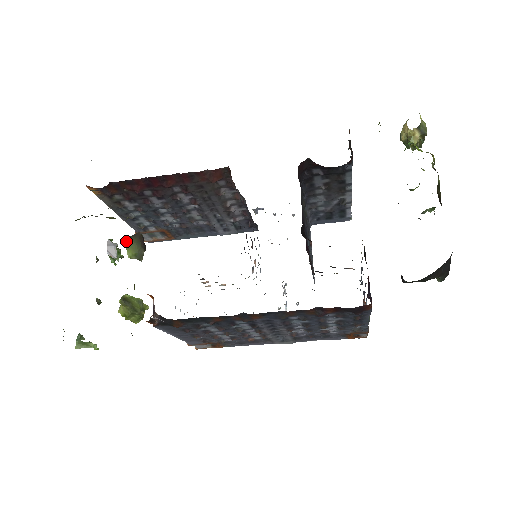
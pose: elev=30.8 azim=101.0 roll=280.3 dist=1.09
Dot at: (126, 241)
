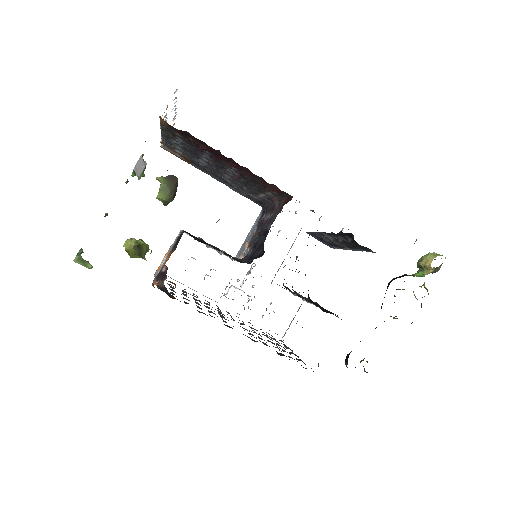
Dot at: (163, 182)
